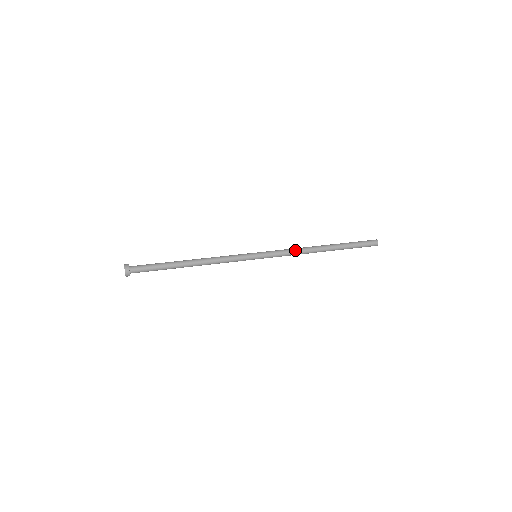
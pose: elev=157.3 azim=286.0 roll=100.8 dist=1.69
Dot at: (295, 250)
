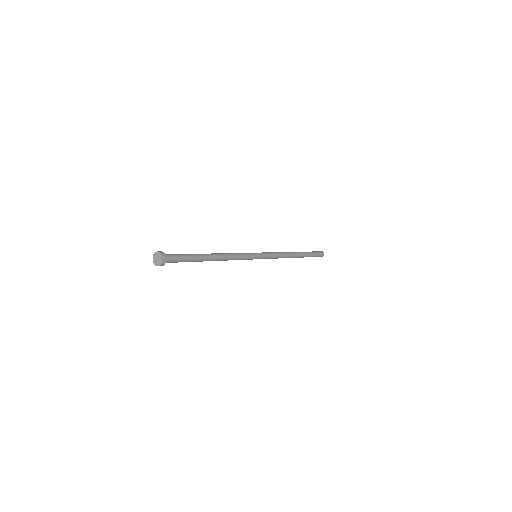
Dot at: (279, 252)
